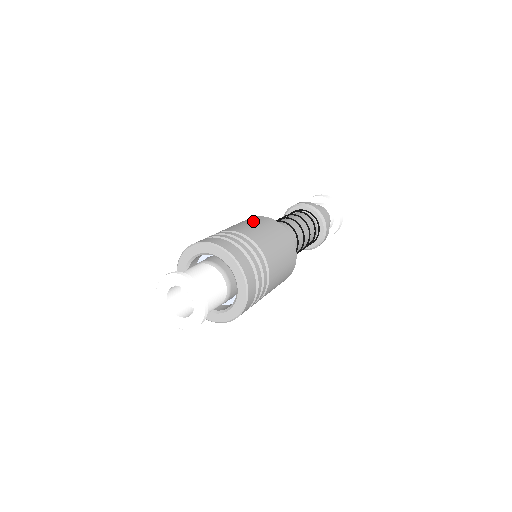
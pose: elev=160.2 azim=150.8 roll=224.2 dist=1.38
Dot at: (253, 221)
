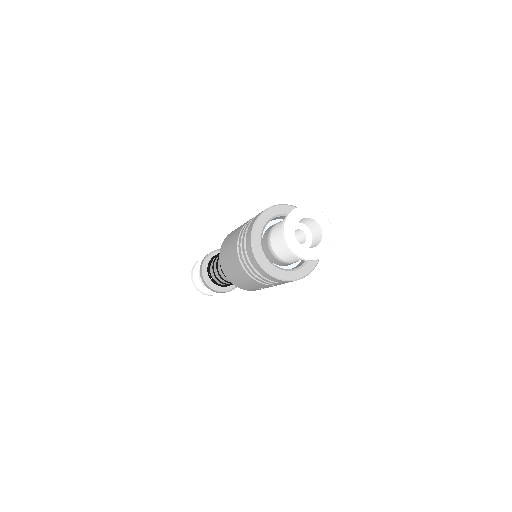
Dot at: (231, 234)
